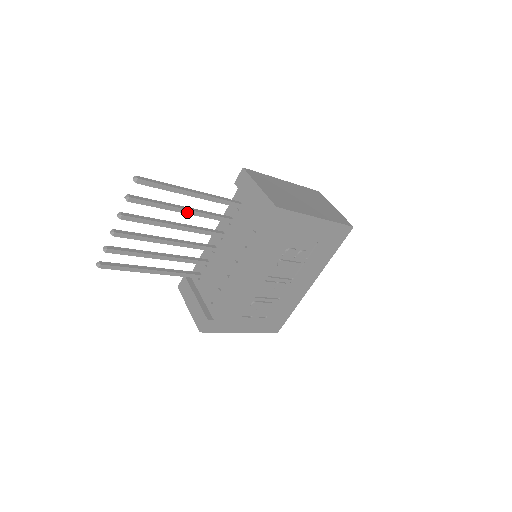
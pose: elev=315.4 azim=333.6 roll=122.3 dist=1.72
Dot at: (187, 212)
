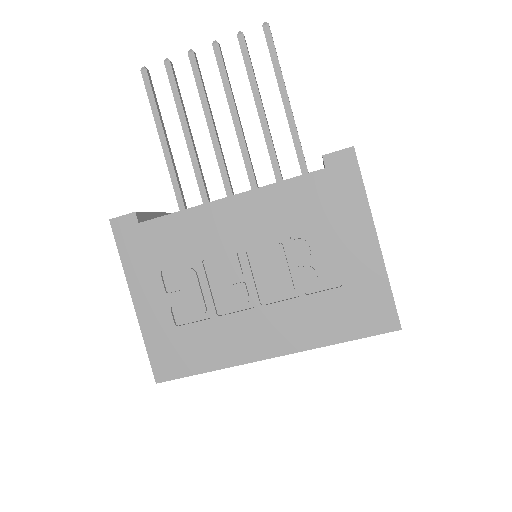
Dot at: (261, 116)
